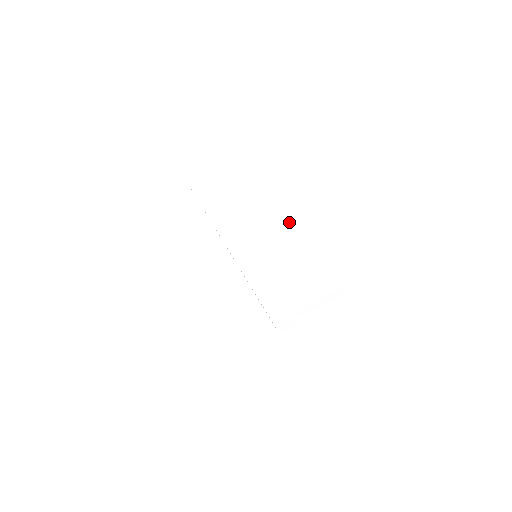
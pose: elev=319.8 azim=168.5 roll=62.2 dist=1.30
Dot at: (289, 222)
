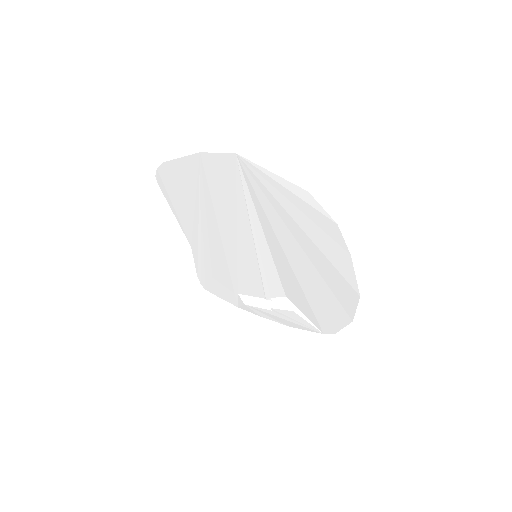
Dot at: (300, 261)
